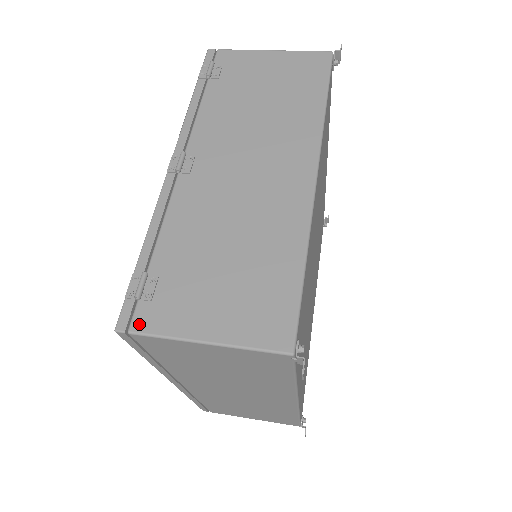
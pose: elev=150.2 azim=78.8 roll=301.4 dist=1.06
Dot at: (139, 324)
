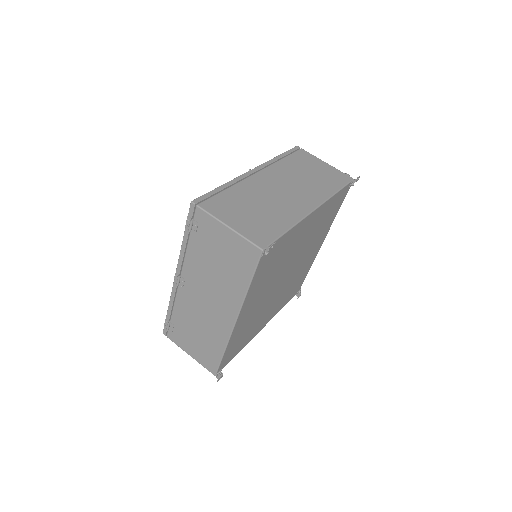
Dot at: (169, 337)
